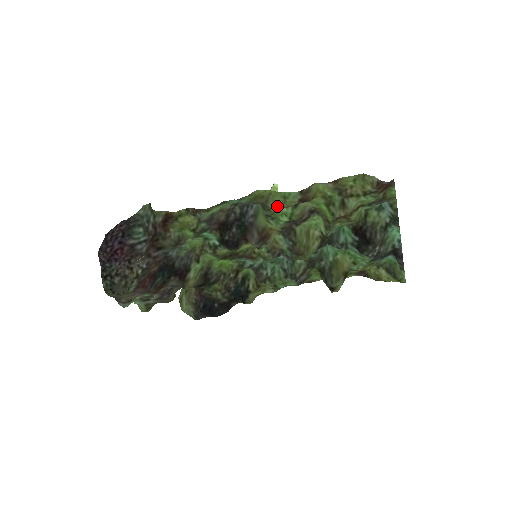
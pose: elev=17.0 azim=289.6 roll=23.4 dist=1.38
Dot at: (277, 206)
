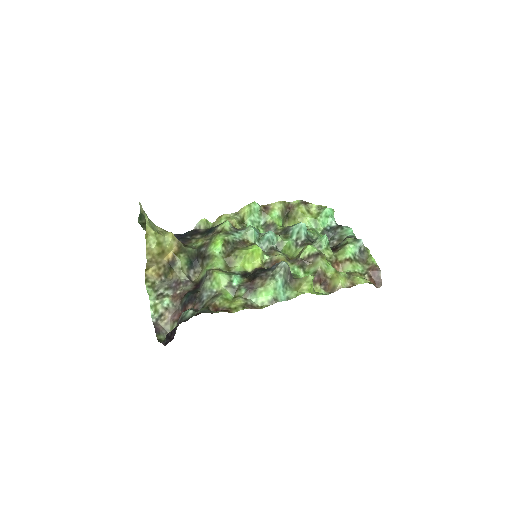
Dot at: occluded
